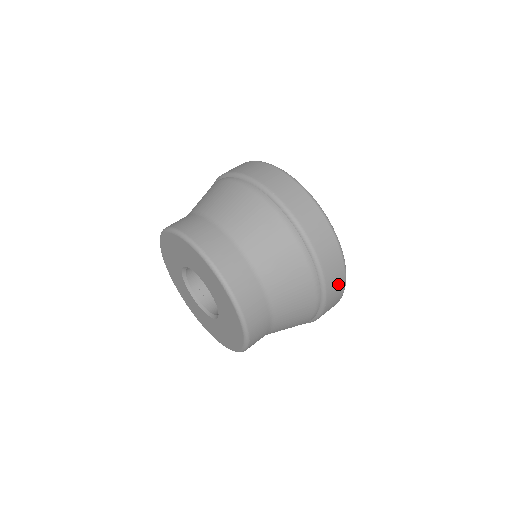
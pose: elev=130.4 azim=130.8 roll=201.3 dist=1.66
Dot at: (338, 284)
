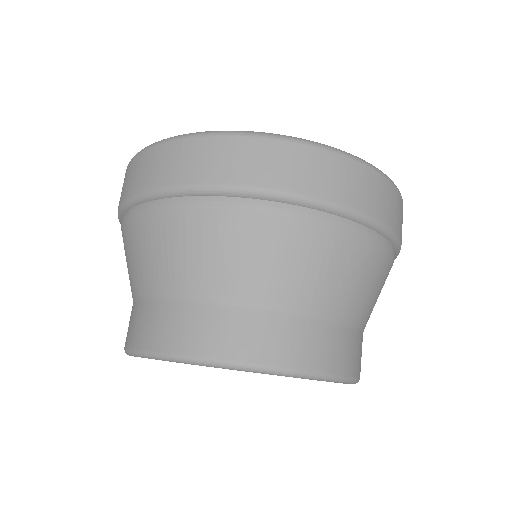
Dot at: (324, 168)
